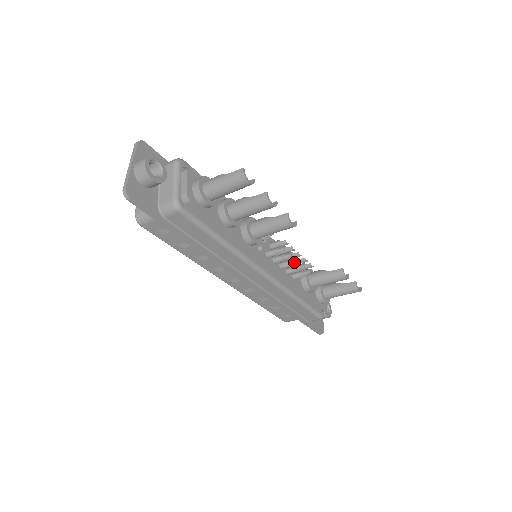
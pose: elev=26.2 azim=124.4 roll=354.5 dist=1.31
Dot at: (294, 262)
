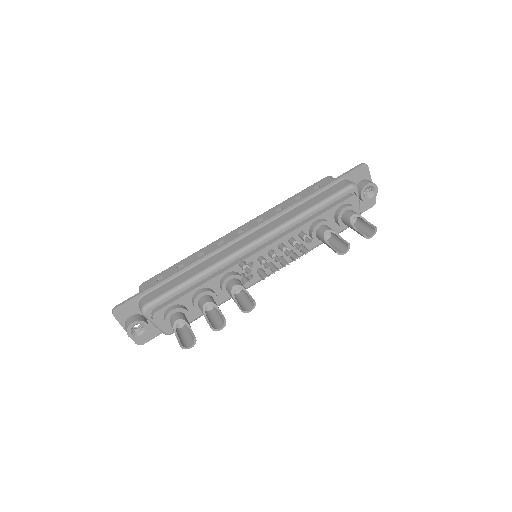
Dot at: (287, 263)
